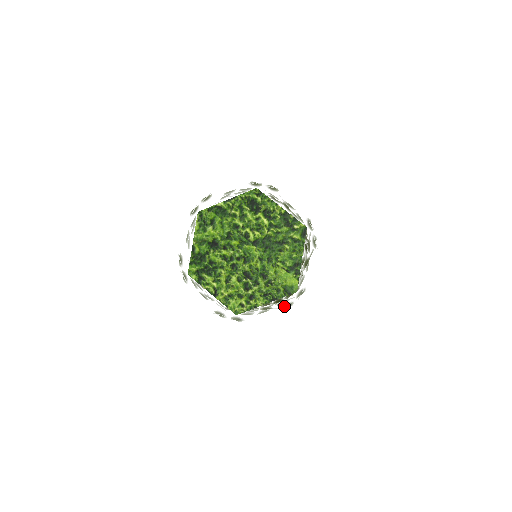
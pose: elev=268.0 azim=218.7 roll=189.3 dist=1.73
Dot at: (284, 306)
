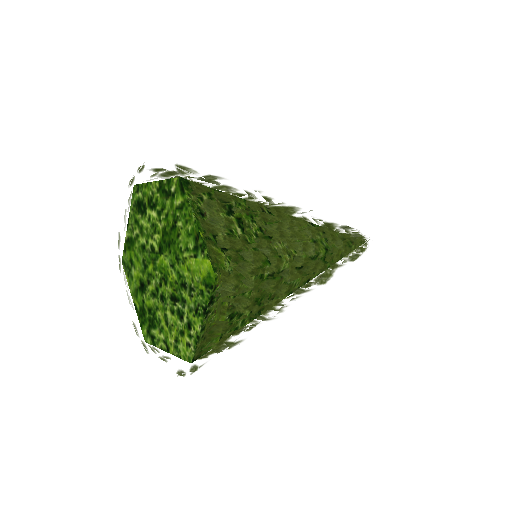
Dot at: (216, 311)
